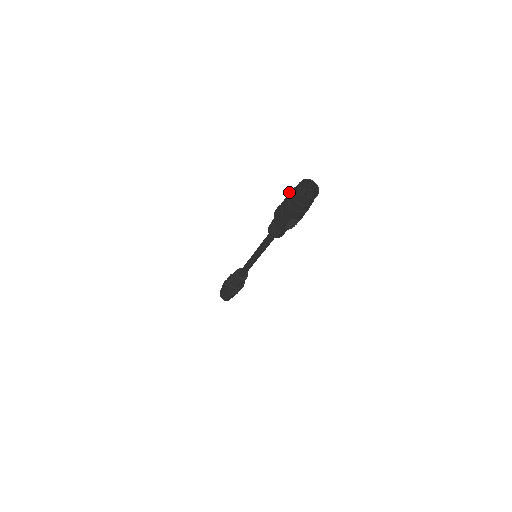
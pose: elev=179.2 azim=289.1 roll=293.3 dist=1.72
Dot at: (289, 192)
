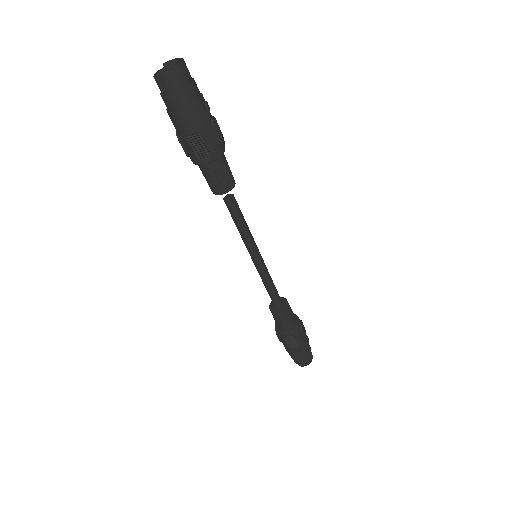
Dot at: occluded
